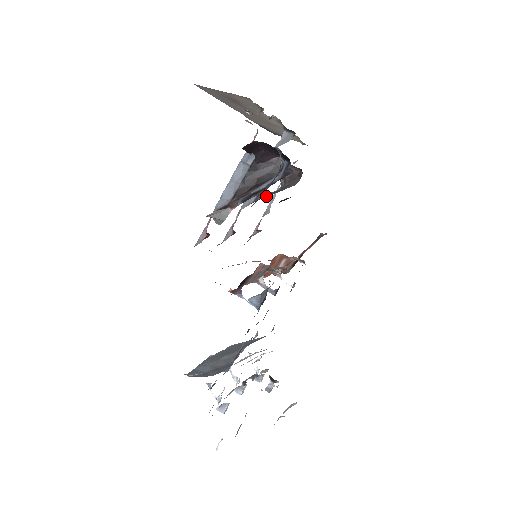
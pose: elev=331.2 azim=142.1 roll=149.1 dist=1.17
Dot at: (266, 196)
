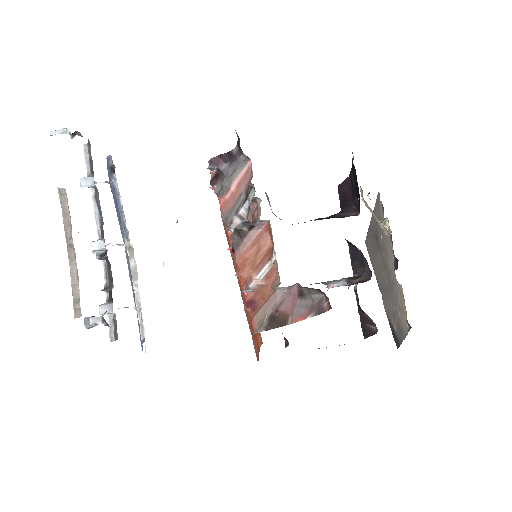
Dot at: occluded
